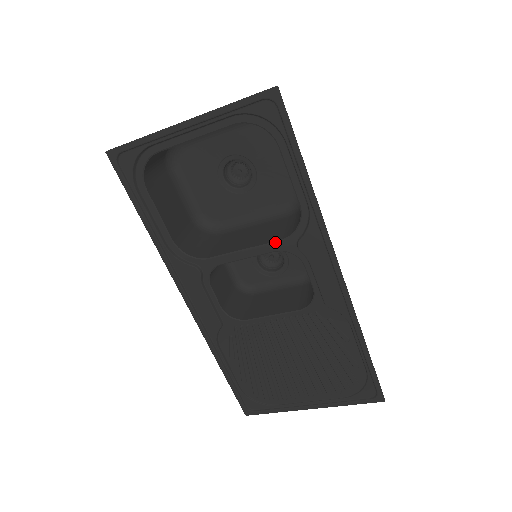
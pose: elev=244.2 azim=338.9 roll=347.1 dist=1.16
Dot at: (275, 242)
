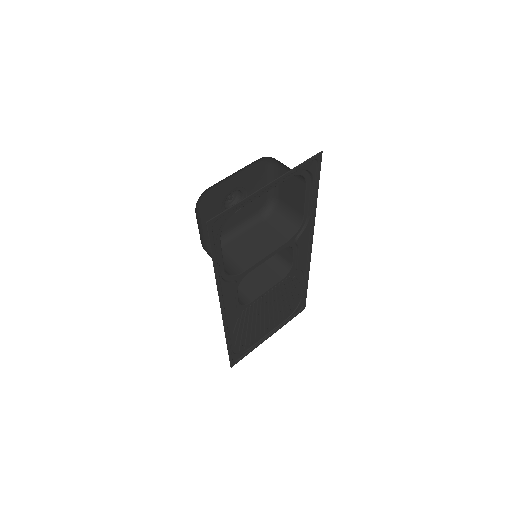
Dot at: (284, 243)
